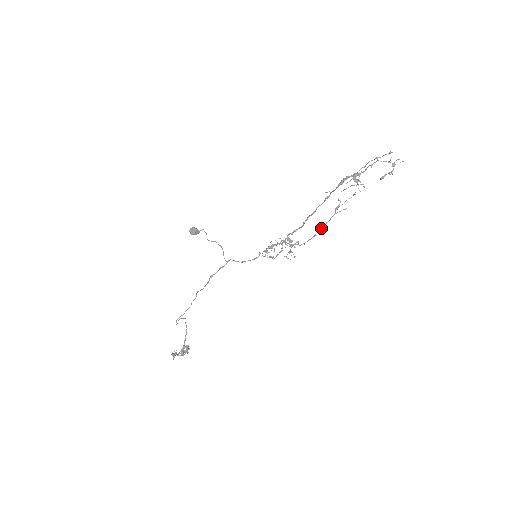
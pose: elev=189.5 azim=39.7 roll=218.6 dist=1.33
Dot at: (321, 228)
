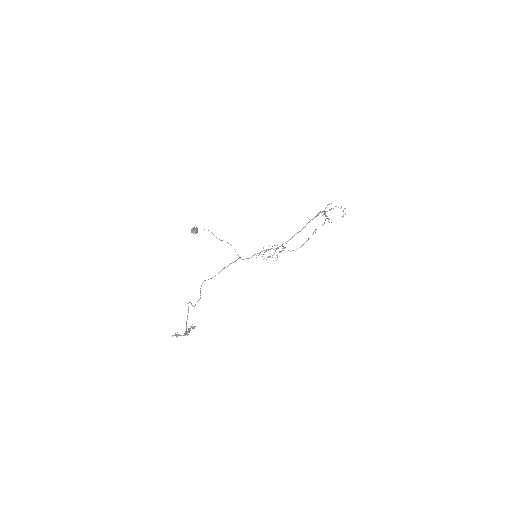
Dot at: occluded
